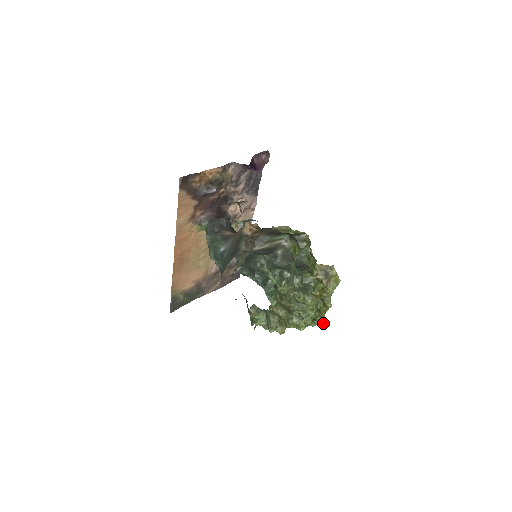
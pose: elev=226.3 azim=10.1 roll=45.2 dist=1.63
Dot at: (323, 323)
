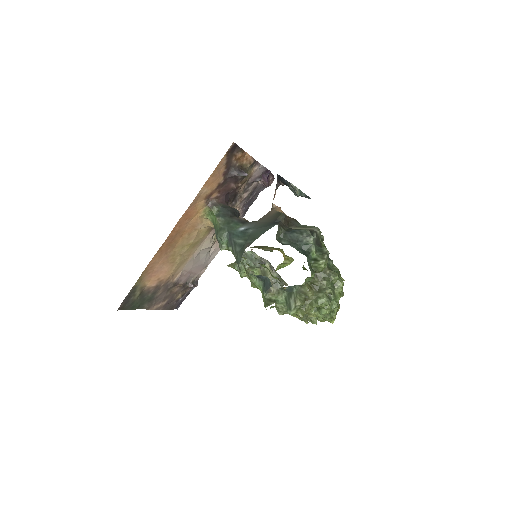
Dot at: (333, 320)
